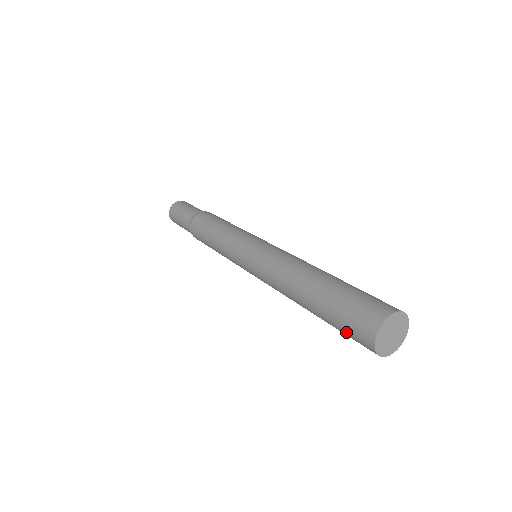
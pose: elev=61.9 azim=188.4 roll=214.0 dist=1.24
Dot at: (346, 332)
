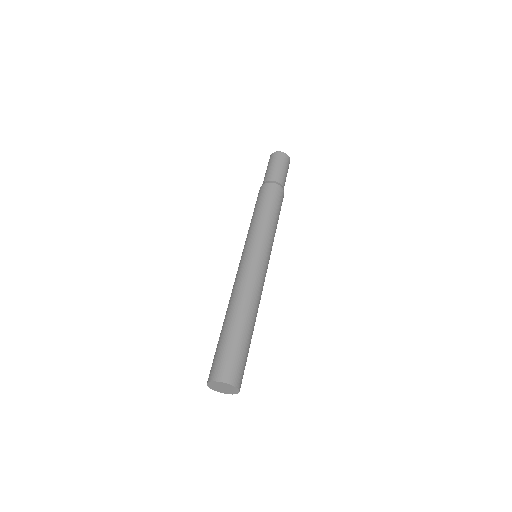
Dot at: occluded
